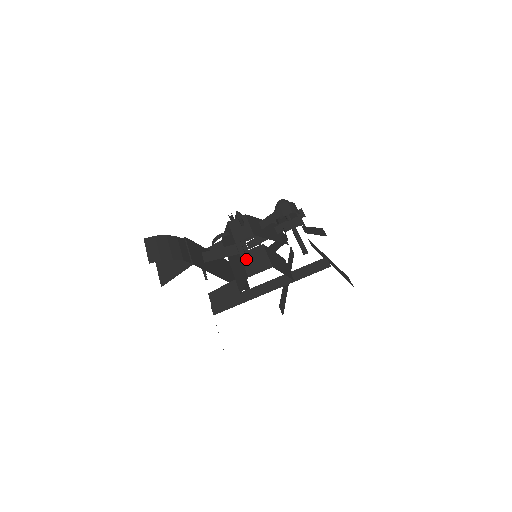
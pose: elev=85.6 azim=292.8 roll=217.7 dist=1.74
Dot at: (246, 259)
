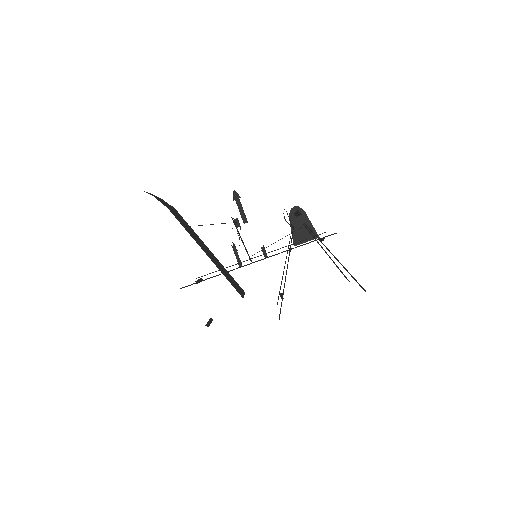
Dot at: occluded
